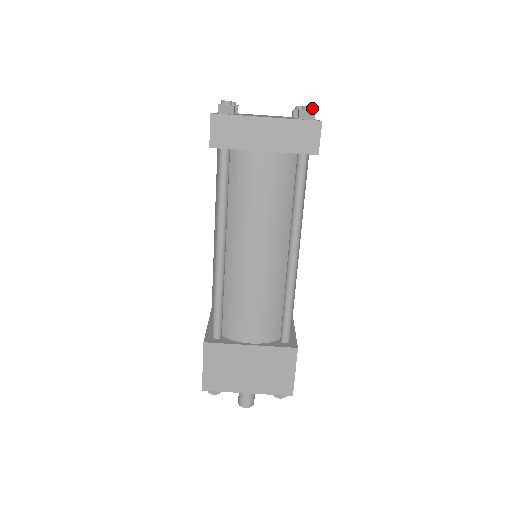
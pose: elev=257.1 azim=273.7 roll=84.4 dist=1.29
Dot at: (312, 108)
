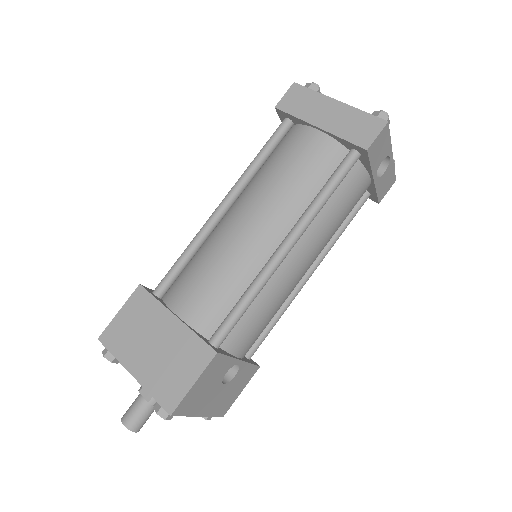
Dot at: (387, 116)
